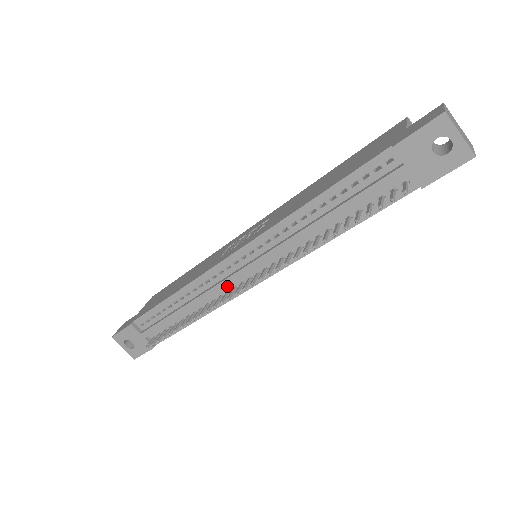
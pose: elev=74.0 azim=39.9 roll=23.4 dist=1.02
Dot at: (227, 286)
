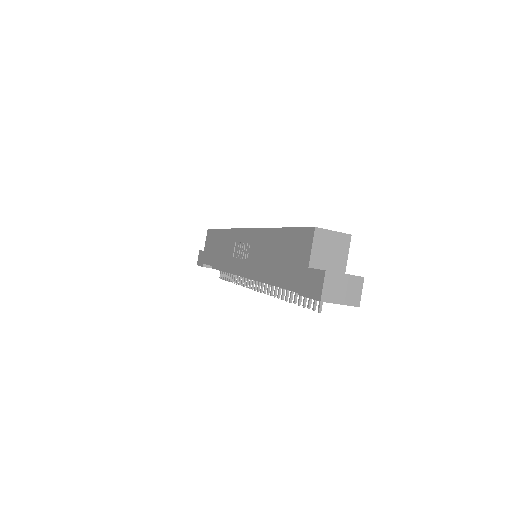
Dot at: occluded
